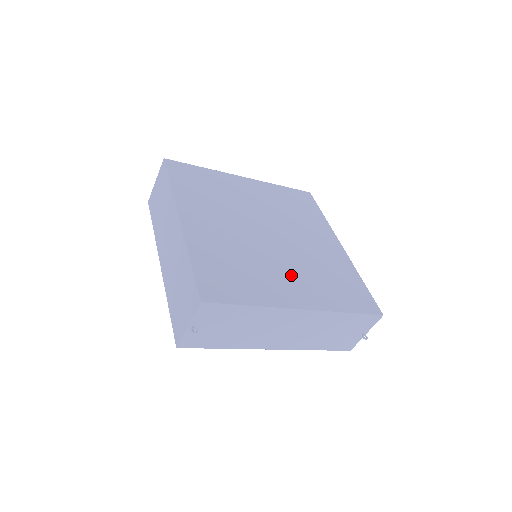
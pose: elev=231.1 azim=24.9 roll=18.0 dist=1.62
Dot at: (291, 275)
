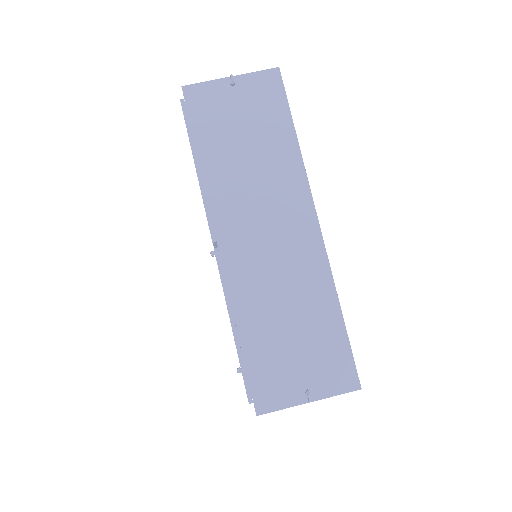
Dot at: occluded
